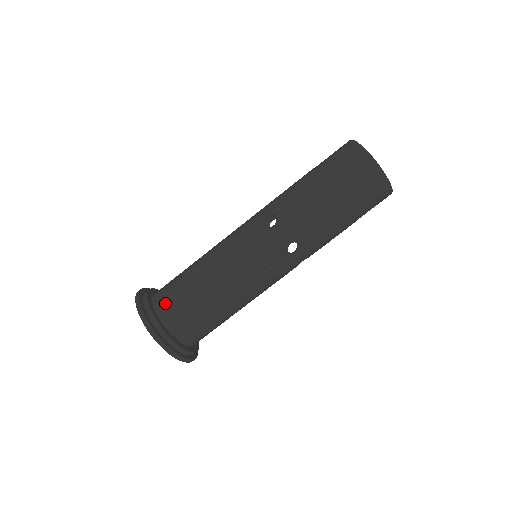
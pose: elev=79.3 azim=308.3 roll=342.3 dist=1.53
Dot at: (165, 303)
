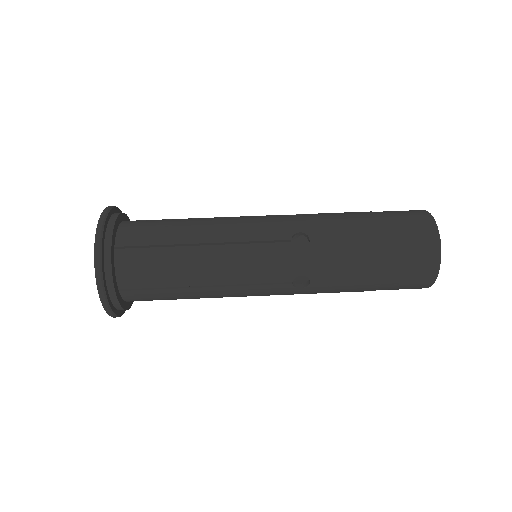
Dot at: (138, 220)
